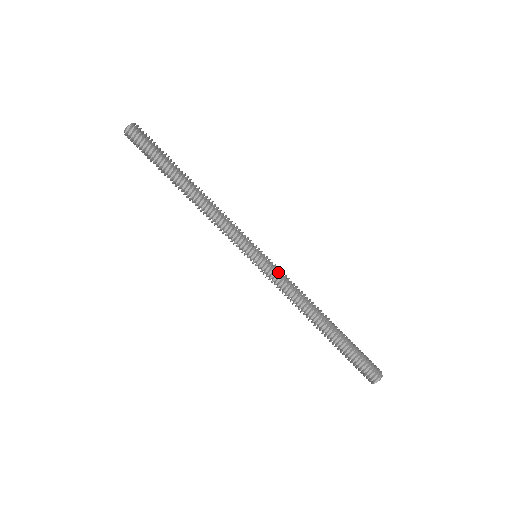
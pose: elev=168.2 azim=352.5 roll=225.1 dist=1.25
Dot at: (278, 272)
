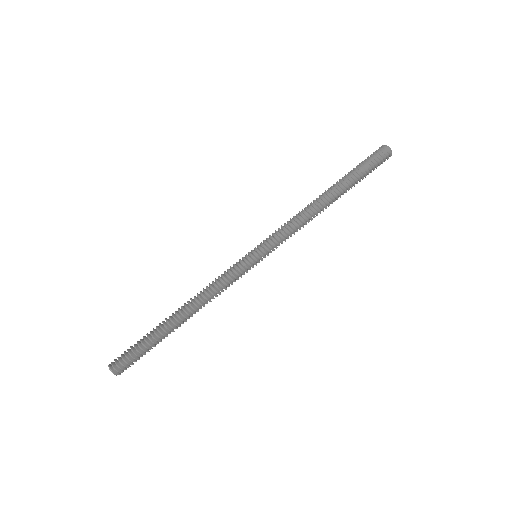
Dot at: (278, 240)
